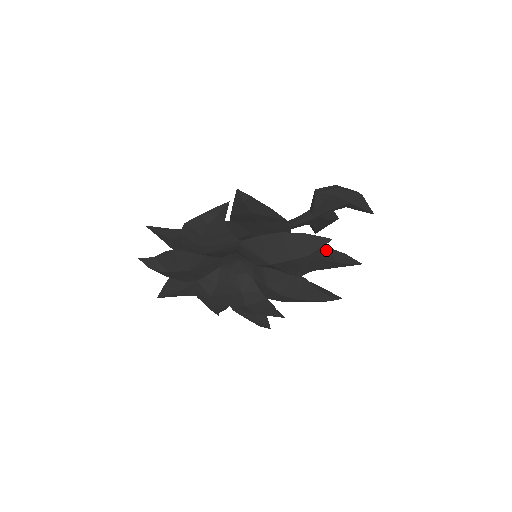
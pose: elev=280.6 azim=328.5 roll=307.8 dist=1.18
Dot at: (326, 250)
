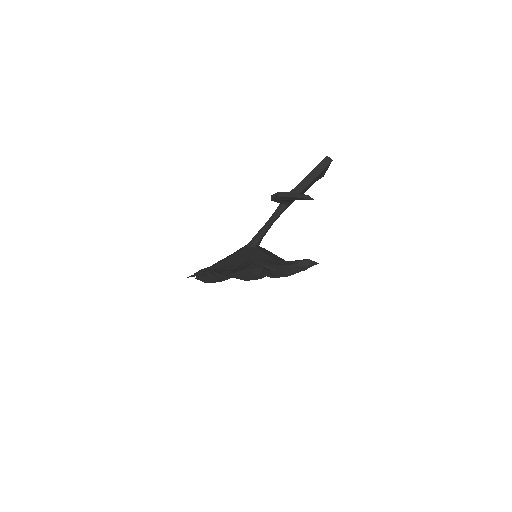
Dot at: (272, 263)
